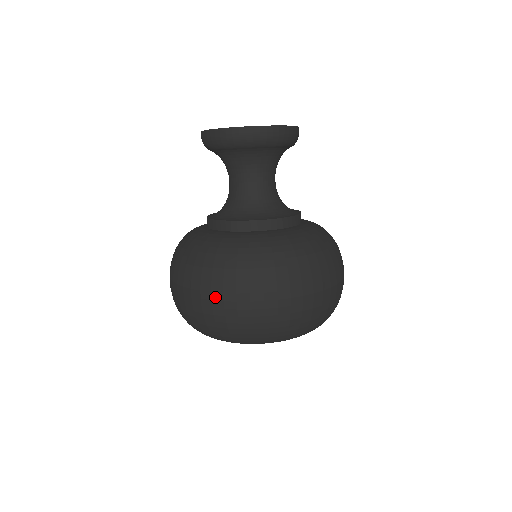
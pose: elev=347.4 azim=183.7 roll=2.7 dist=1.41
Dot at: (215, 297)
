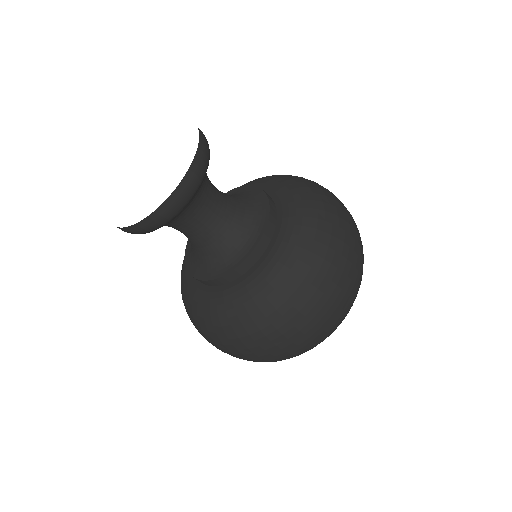
Dot at: (295, 339)
